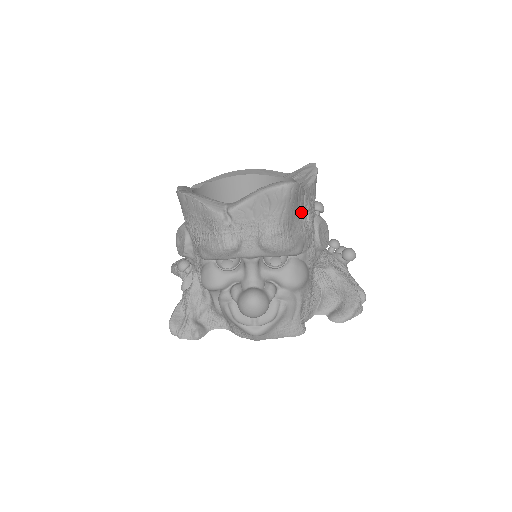
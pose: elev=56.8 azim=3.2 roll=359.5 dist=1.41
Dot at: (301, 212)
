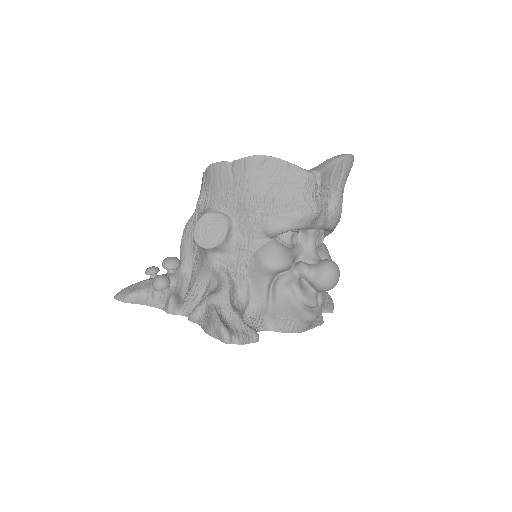
Dot at: occluded
